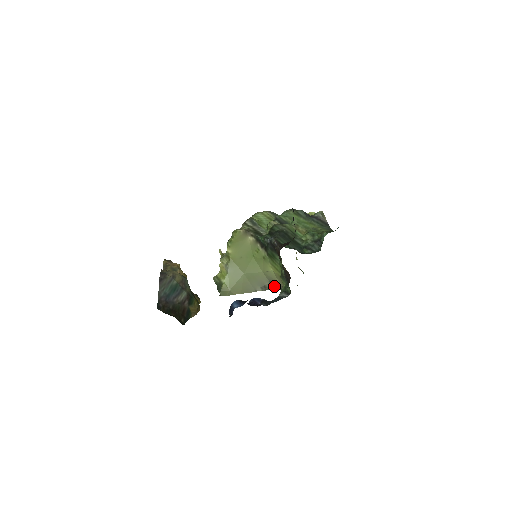
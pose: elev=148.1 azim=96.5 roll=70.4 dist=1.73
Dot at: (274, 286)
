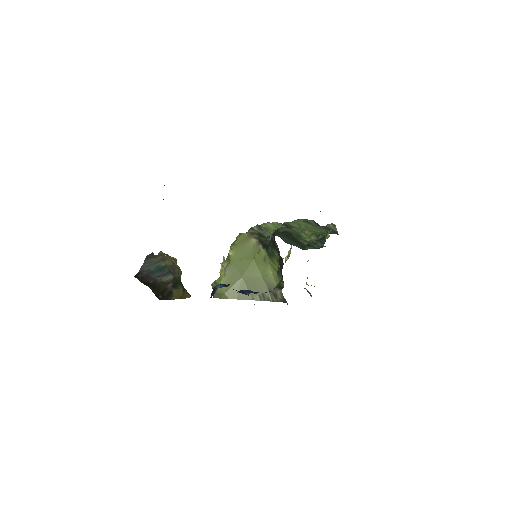
Dot at: (273, 296)
